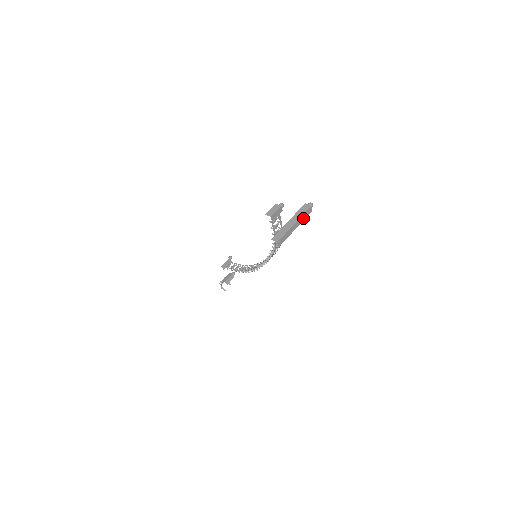
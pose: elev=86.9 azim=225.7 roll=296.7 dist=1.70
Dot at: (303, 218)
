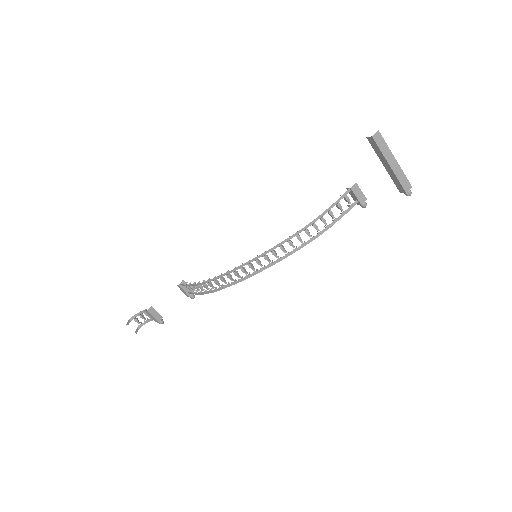
Dot at: (400, 177)
